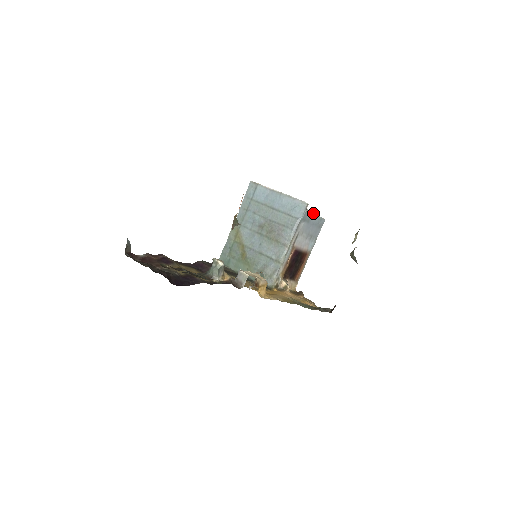
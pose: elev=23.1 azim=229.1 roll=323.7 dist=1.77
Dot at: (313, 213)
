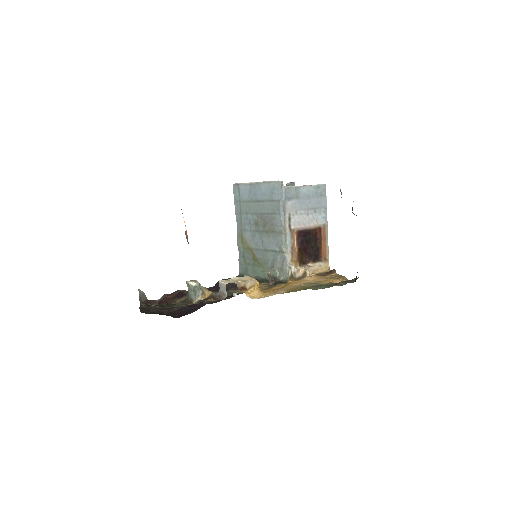
Dot at: (299, 186)
